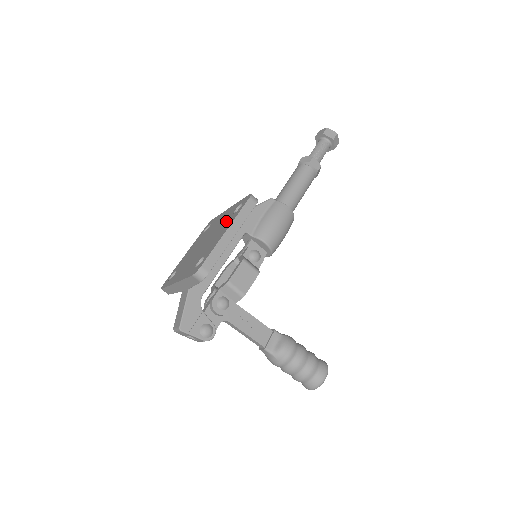
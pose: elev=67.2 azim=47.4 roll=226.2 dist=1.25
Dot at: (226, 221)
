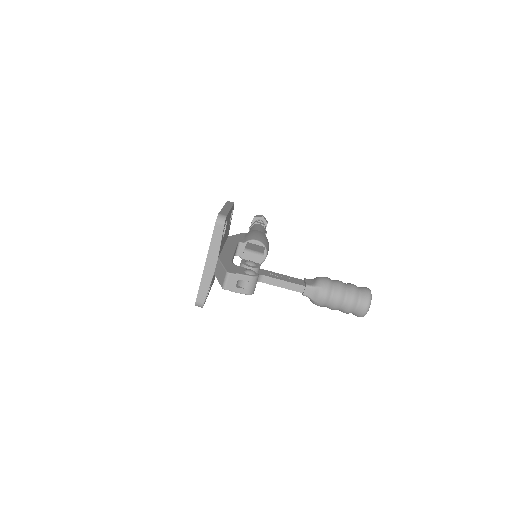
Dot at: occluded
